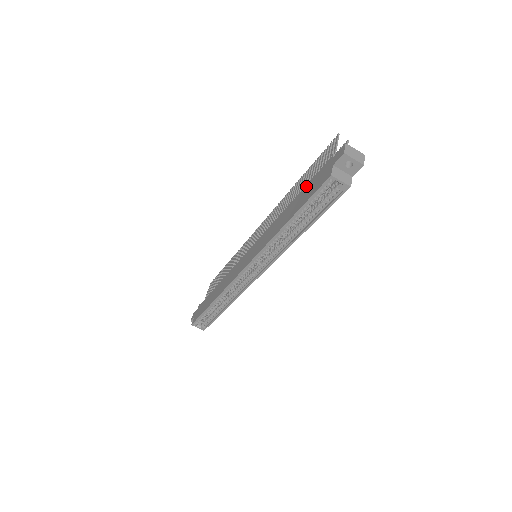
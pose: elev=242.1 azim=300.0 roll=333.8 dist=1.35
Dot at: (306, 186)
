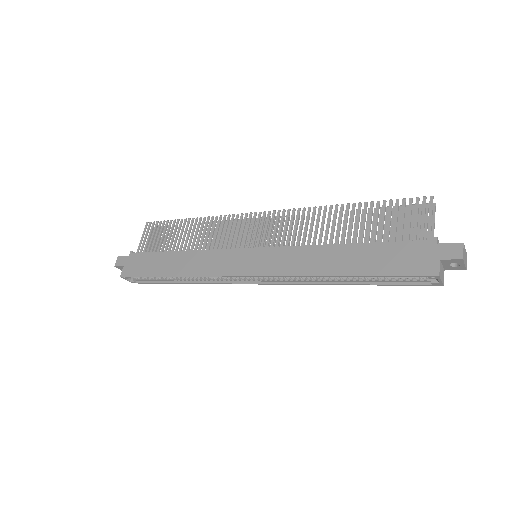
Dot at: (381, 244)
